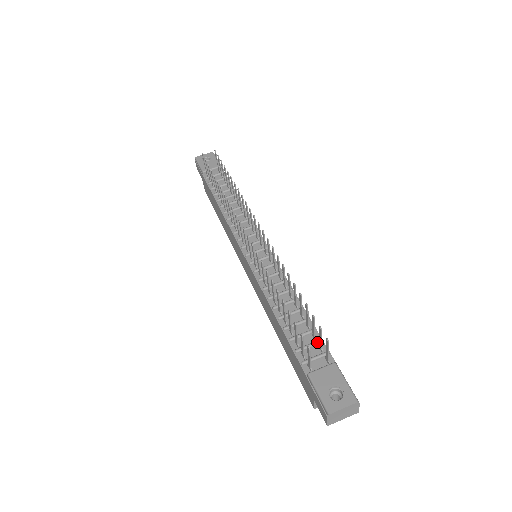
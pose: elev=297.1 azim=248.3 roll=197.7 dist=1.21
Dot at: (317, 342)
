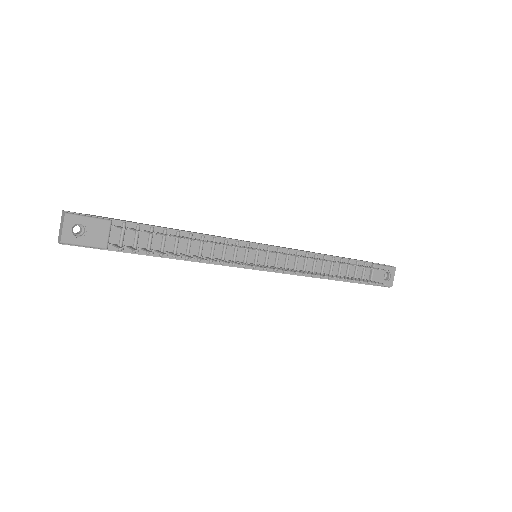
Dot at: (358, 266)
